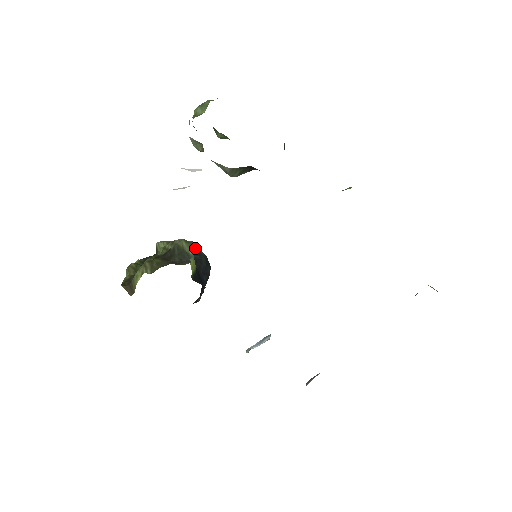
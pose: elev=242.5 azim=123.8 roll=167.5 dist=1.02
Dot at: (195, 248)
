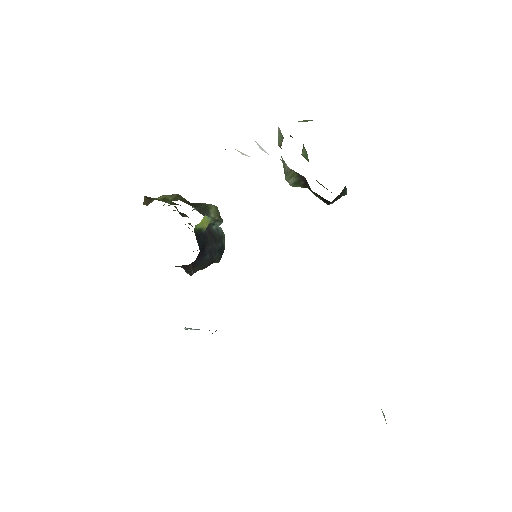
Dot at: (221, 230)
